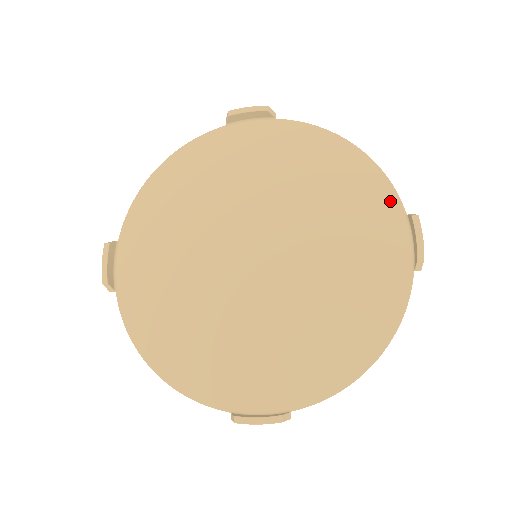
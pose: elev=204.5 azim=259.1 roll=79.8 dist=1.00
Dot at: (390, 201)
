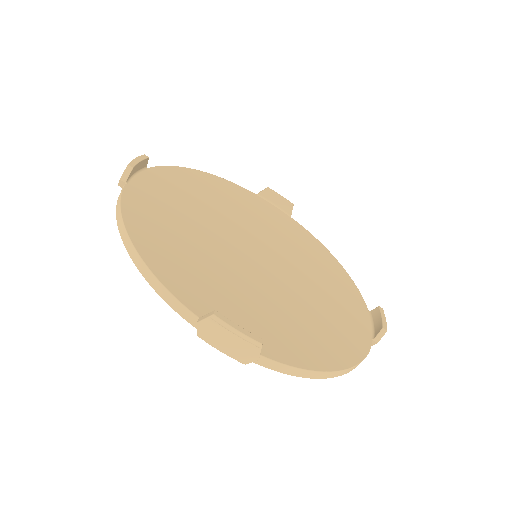
Dot at: (359, 298)
